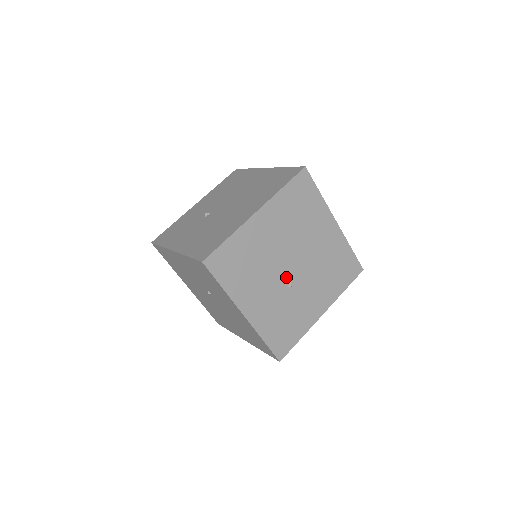
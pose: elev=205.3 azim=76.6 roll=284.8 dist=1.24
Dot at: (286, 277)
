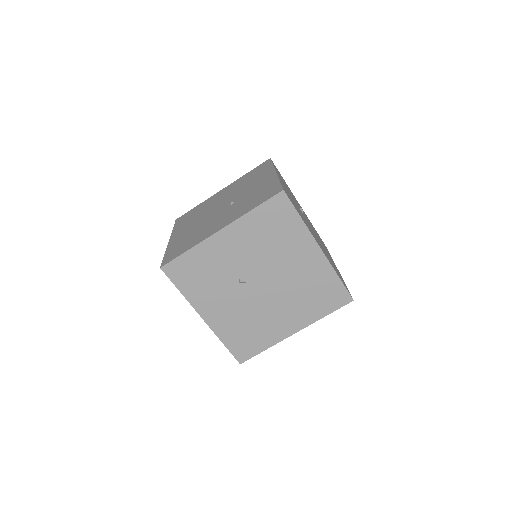
Dot at: occluded
